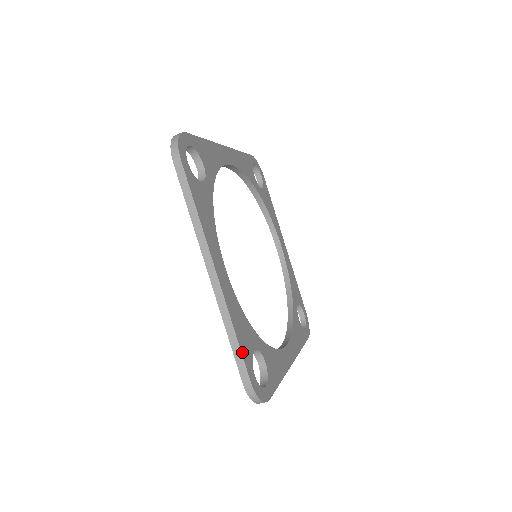
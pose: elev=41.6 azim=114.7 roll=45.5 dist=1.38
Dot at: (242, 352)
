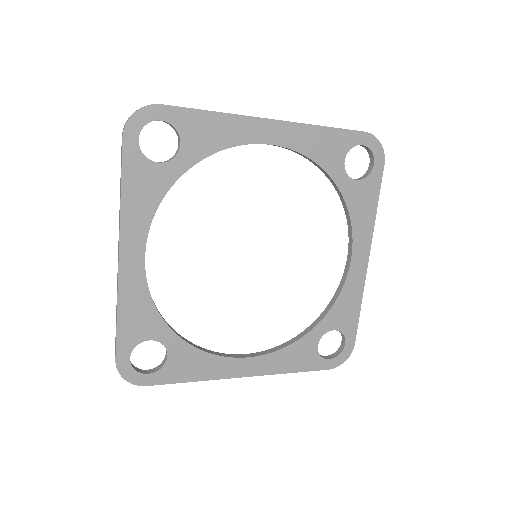
Dot at: (118, 333)
